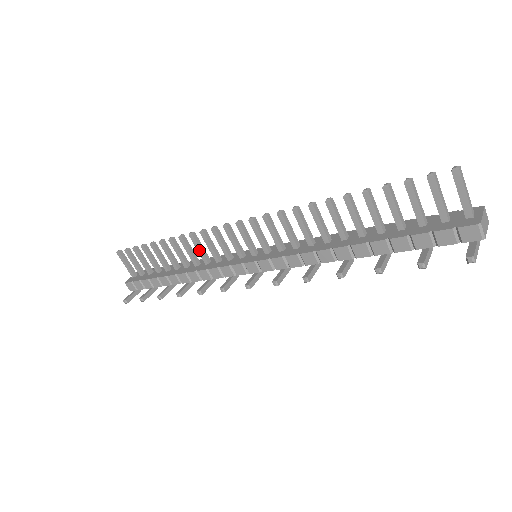
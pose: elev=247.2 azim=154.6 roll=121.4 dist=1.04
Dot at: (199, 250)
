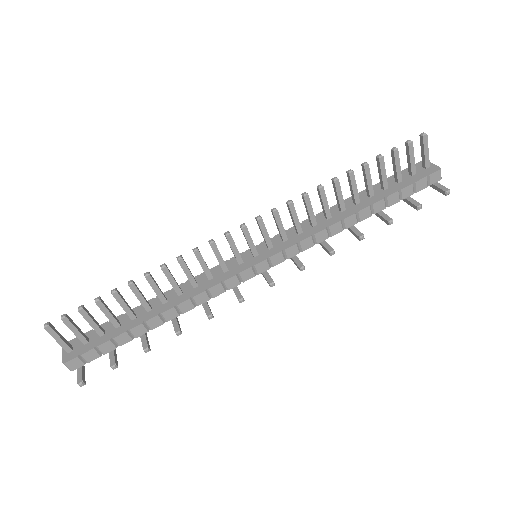
Dot at: (188, 274)
